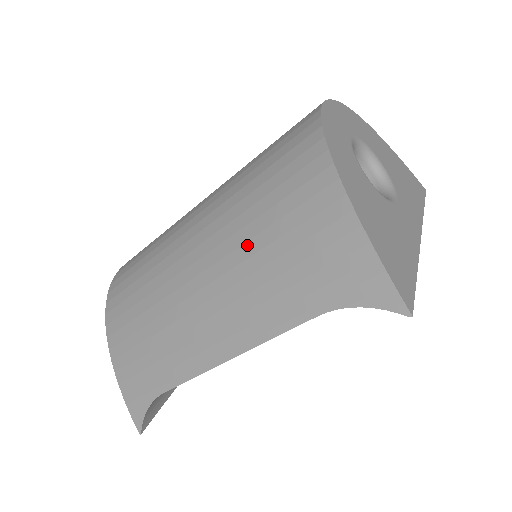
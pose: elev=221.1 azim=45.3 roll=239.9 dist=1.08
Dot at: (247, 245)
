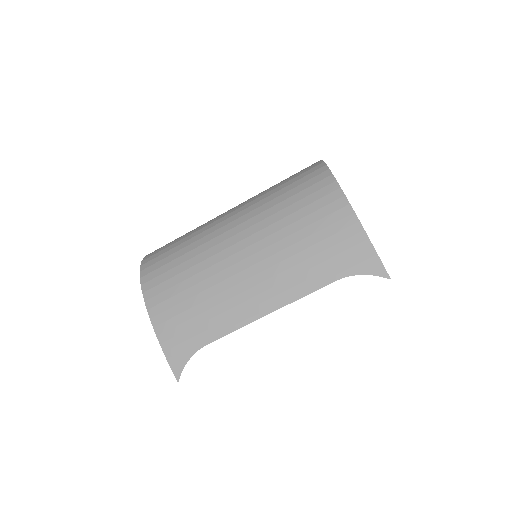
Dot at: (285, 240)
